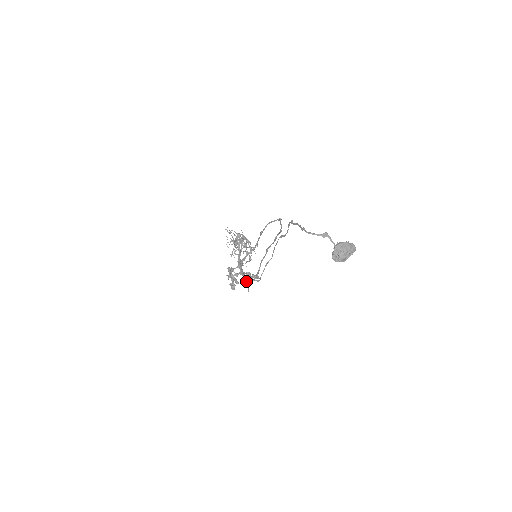
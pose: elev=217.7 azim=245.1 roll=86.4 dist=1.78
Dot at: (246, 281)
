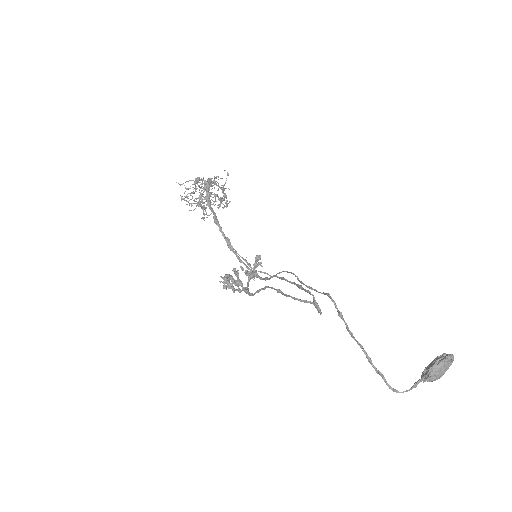
Dot at: (248, 276)
